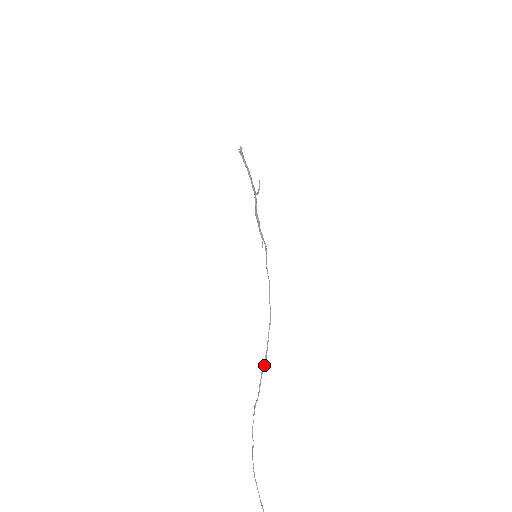
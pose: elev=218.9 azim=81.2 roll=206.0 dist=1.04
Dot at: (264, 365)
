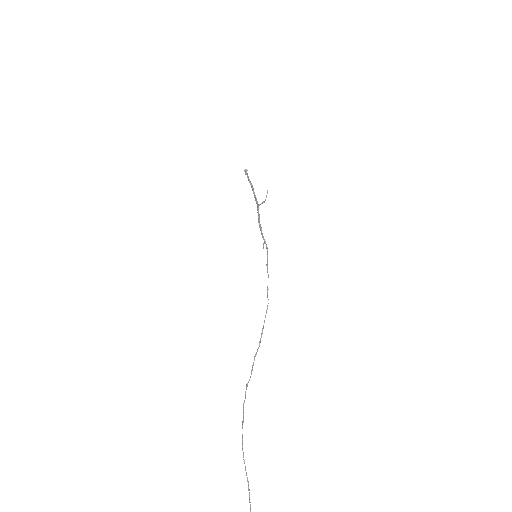
Dot at: (257, 350)
